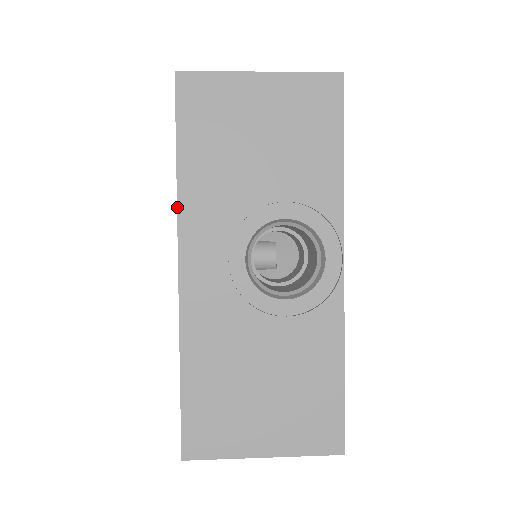
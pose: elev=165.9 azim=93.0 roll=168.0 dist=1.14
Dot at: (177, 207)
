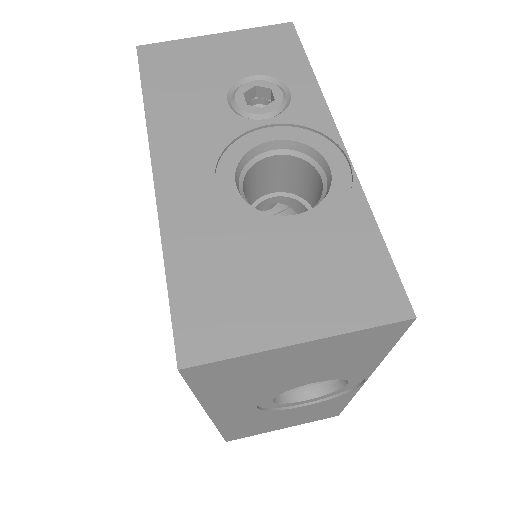
Dot at: (203, 408)
